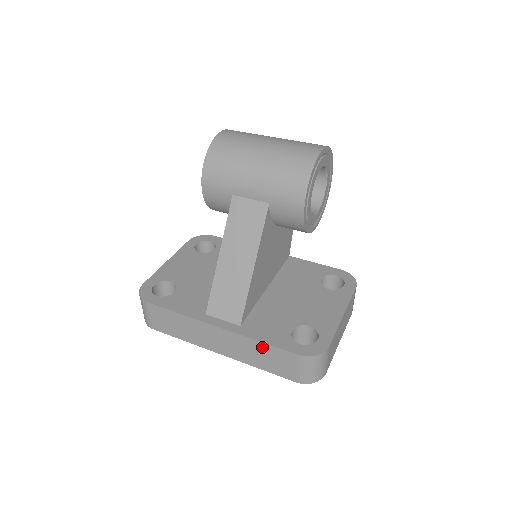
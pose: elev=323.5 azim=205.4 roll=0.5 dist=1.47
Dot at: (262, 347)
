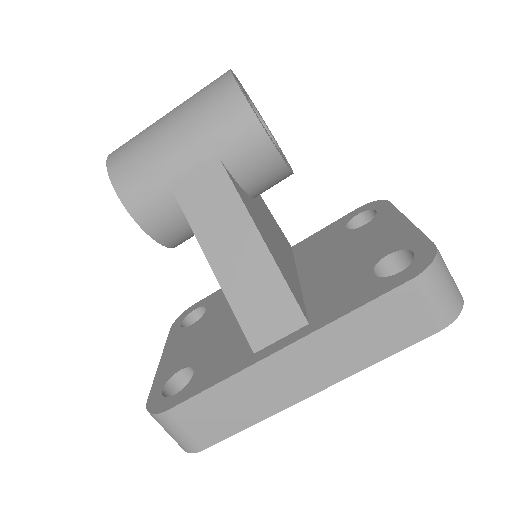
Dot at: (359, 319)
